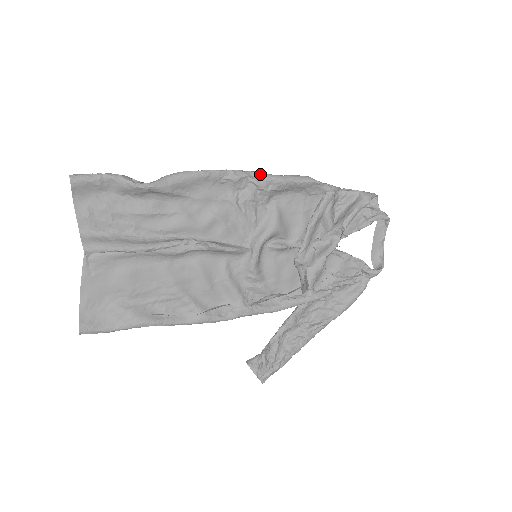
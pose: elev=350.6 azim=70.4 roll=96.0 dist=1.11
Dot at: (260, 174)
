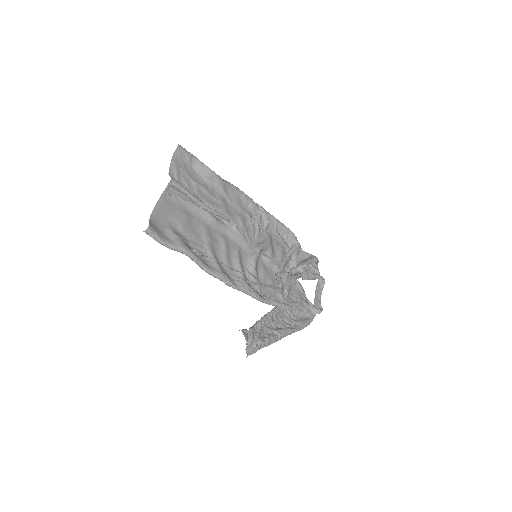
Dot at: occluded
